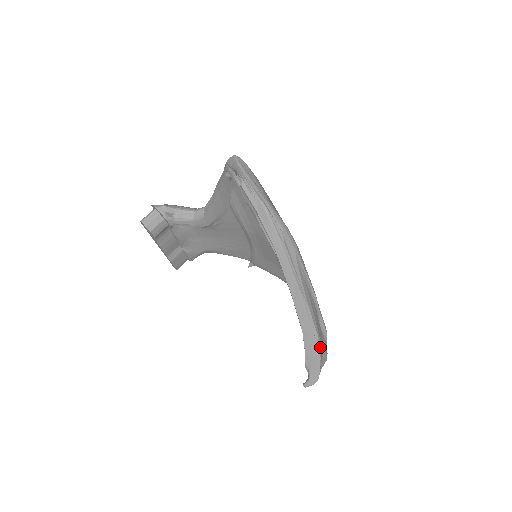
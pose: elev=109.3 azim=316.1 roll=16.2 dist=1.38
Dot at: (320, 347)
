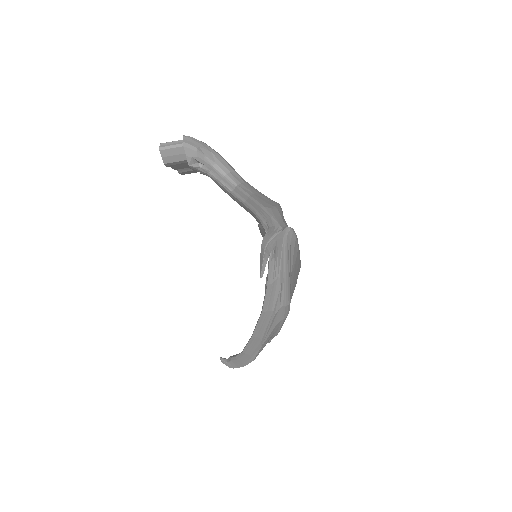
Dot at: occluded
